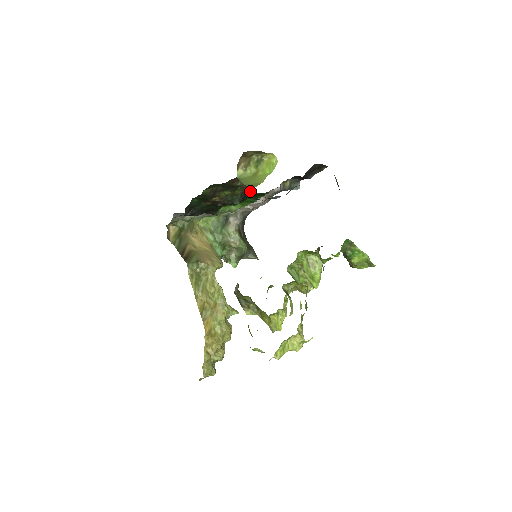
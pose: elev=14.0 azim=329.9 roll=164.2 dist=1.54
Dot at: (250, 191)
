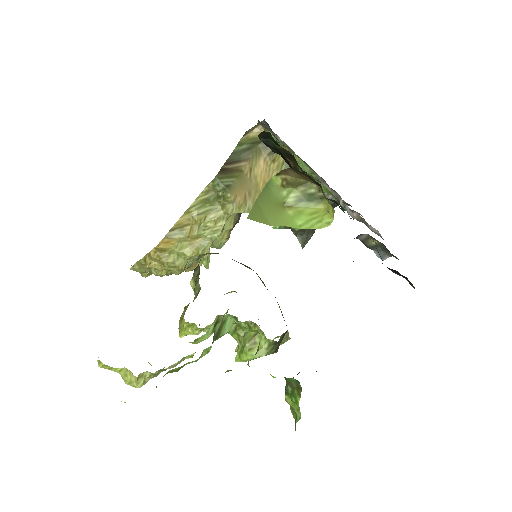
Dot at: occluded
